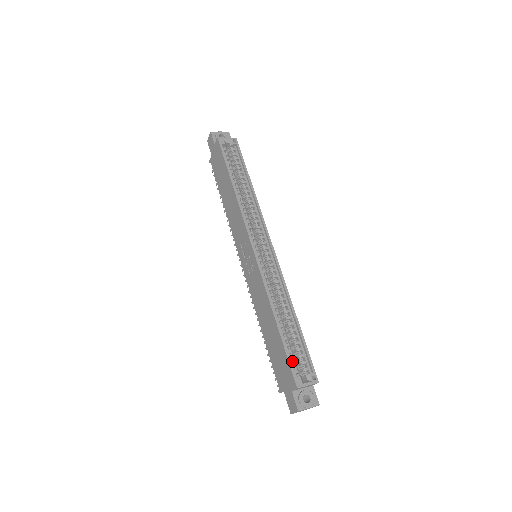
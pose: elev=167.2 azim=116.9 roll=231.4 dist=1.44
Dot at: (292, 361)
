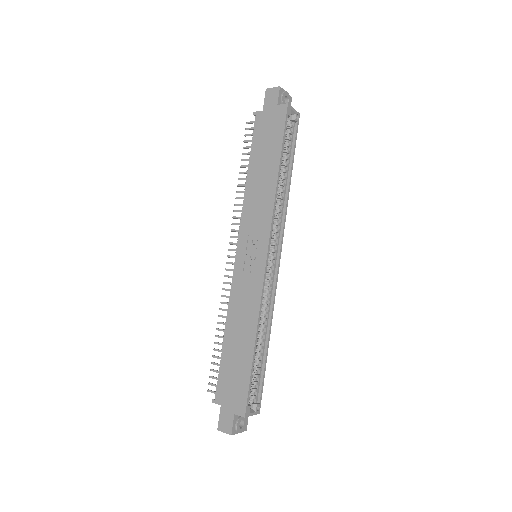
Dot at: occluded
